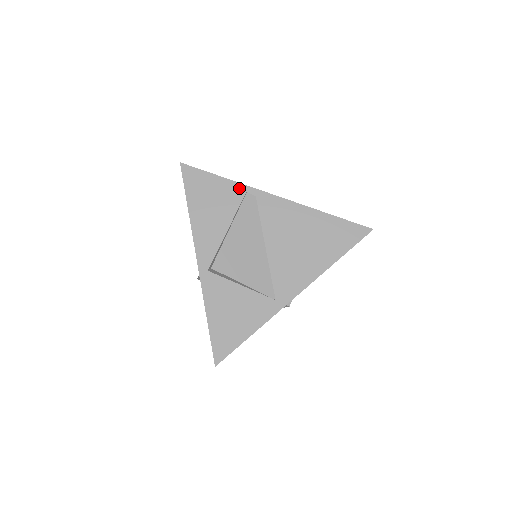
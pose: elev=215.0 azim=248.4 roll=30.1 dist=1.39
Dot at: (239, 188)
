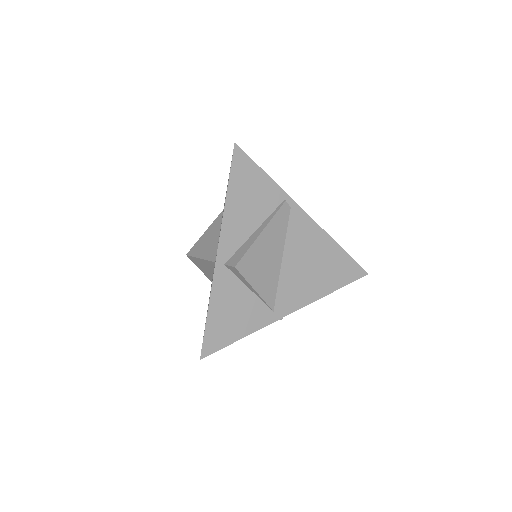
Dot at: (279, 193)
